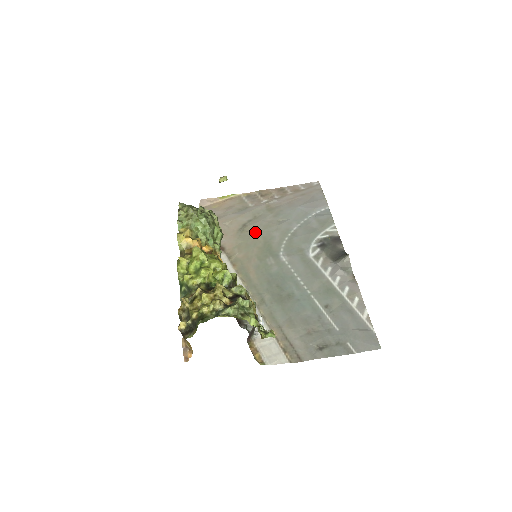
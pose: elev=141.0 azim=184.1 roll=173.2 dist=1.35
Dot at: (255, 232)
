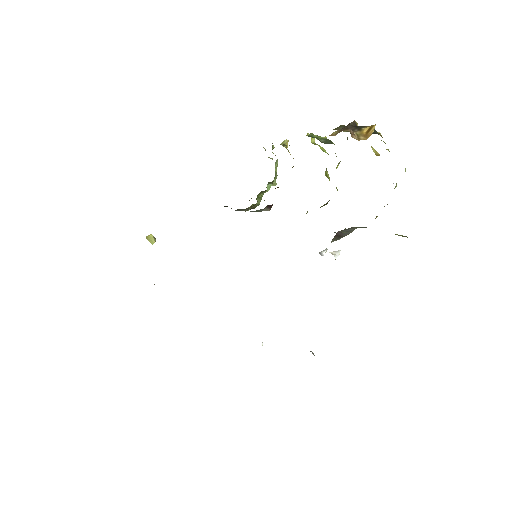
Dot at: occluded
